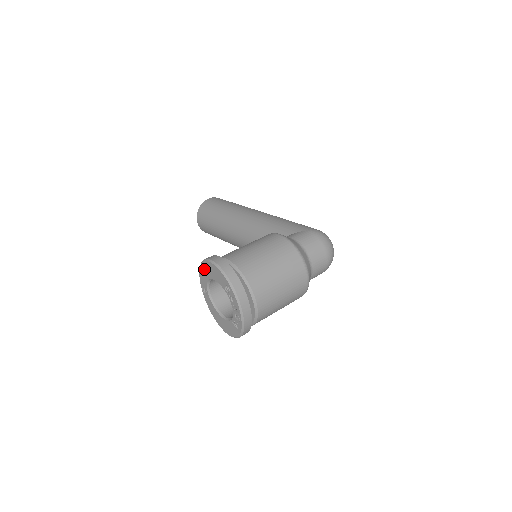
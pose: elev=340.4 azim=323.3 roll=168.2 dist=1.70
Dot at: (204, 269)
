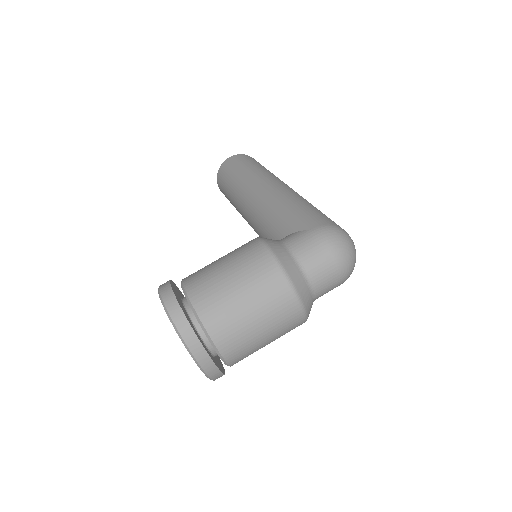
Dot at: occluded
